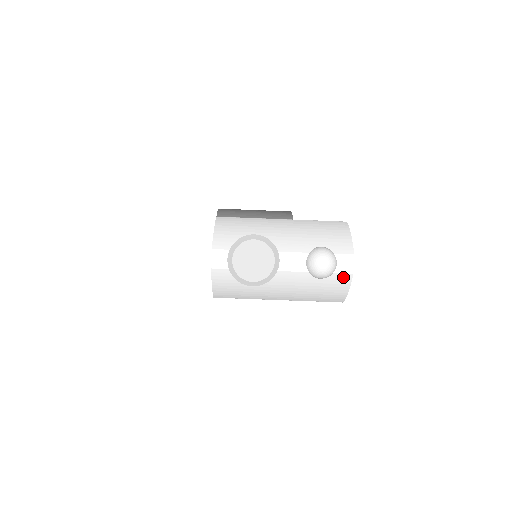
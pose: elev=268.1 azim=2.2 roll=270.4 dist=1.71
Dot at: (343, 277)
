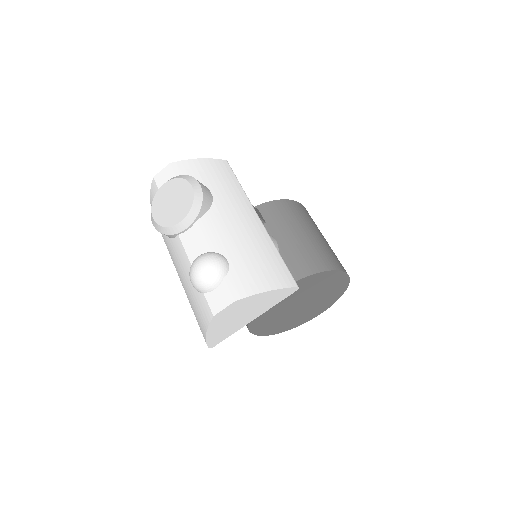
Dot at: (207, 309)
